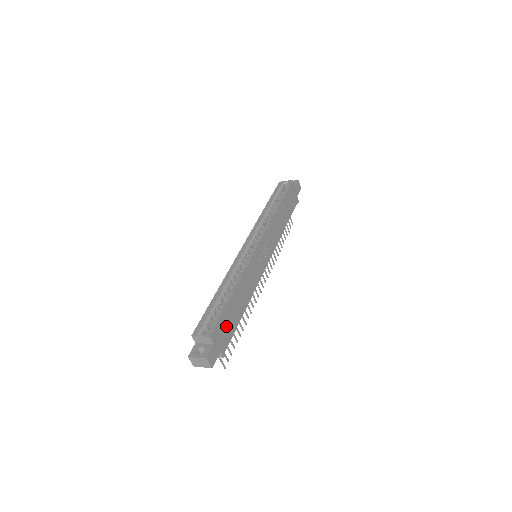
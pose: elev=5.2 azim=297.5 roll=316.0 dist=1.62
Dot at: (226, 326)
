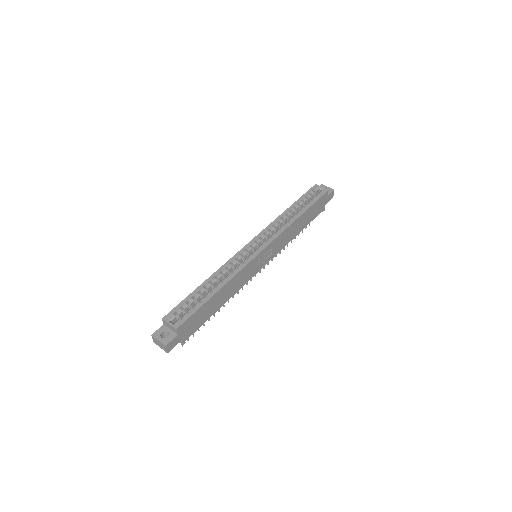
Dot at: (196, 320)
